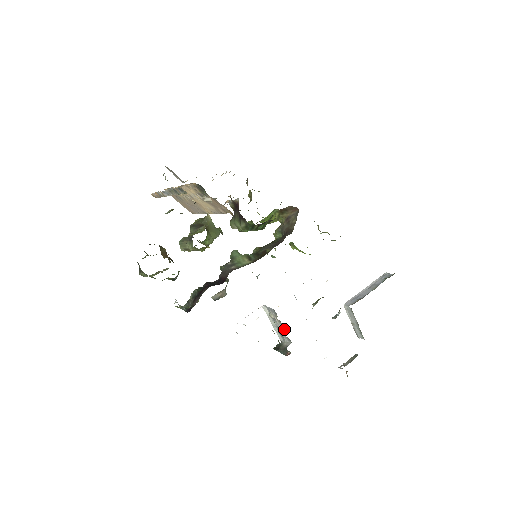
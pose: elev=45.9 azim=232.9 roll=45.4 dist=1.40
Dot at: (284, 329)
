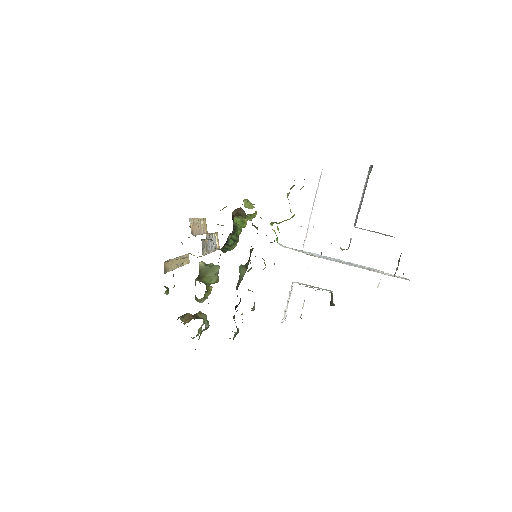
Dot at: (317, 289)
